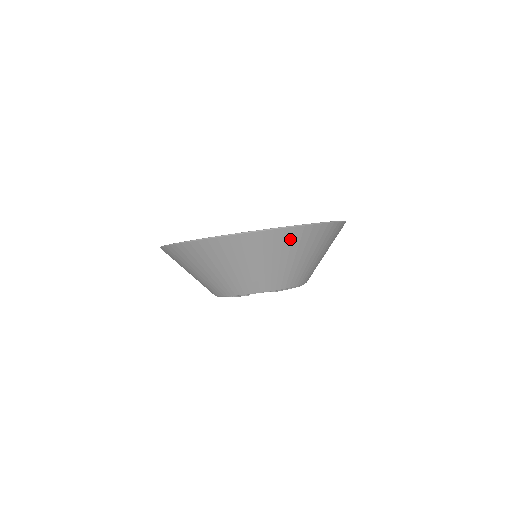
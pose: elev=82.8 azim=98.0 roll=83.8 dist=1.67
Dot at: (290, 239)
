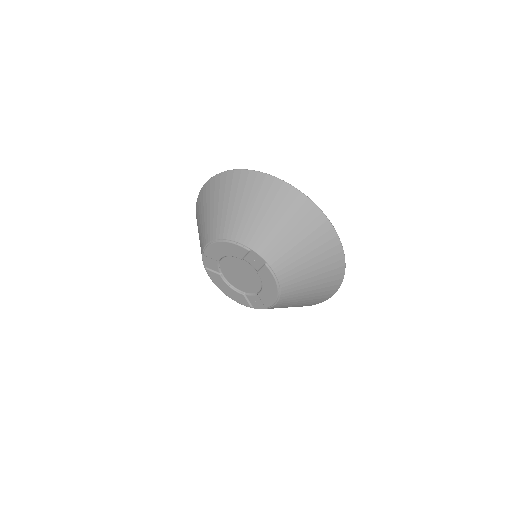
Dot at: (321, 233)
